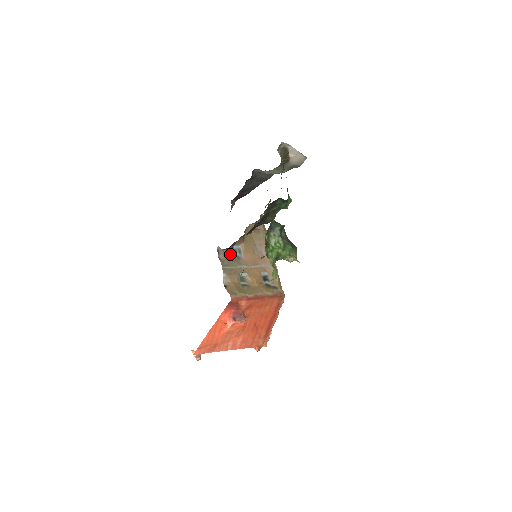
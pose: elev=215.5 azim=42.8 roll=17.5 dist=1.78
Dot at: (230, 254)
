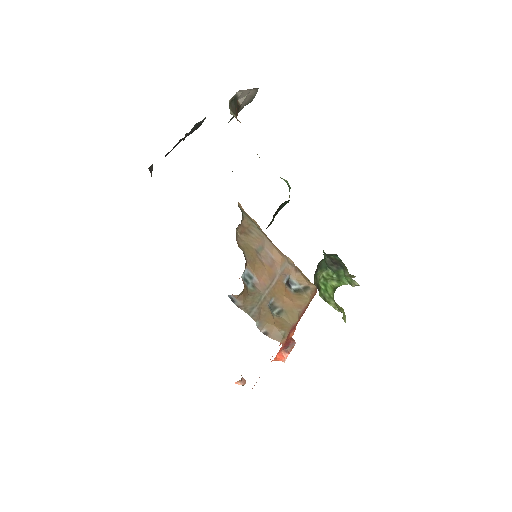
Dot at: (246, 292)
